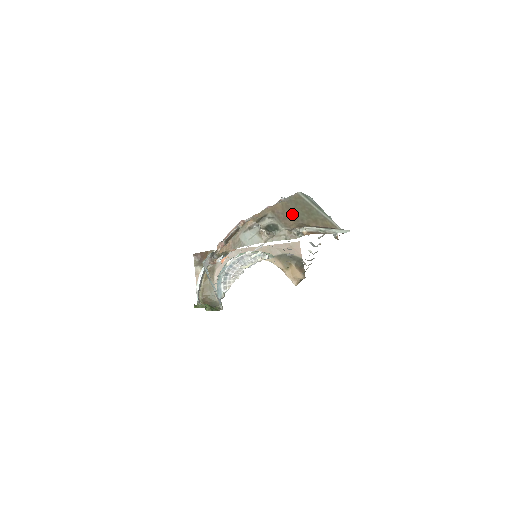
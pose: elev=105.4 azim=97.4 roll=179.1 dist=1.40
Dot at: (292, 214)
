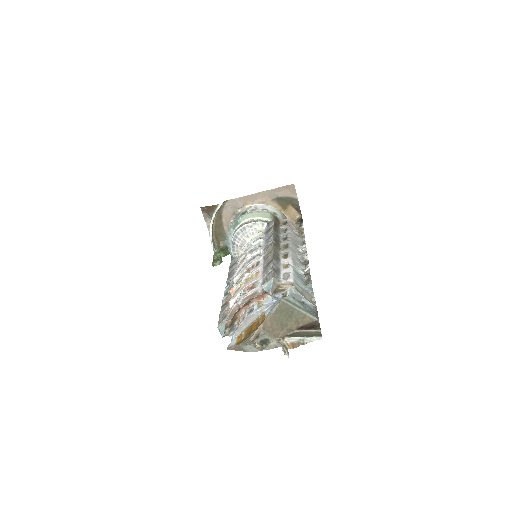
Dot at: (278, 324)
